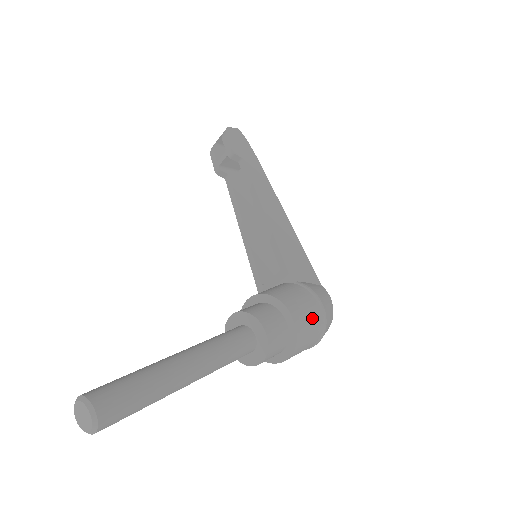
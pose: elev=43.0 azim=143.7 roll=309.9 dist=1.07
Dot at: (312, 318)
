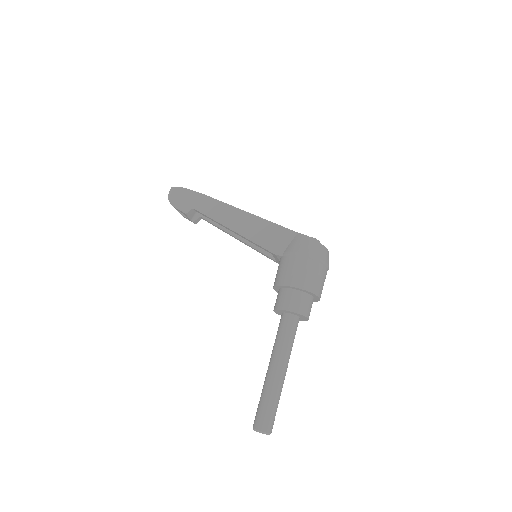
Dot at: (306, 270)
